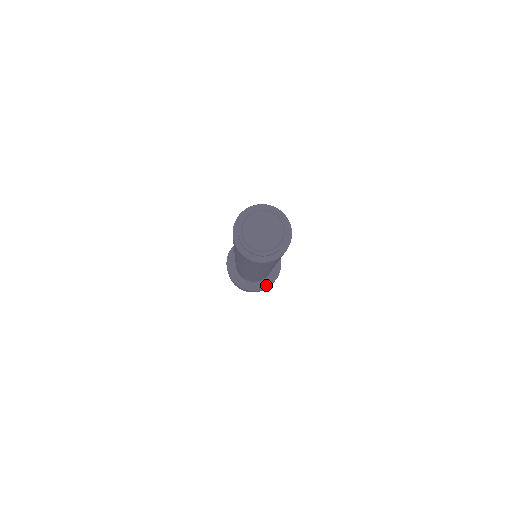
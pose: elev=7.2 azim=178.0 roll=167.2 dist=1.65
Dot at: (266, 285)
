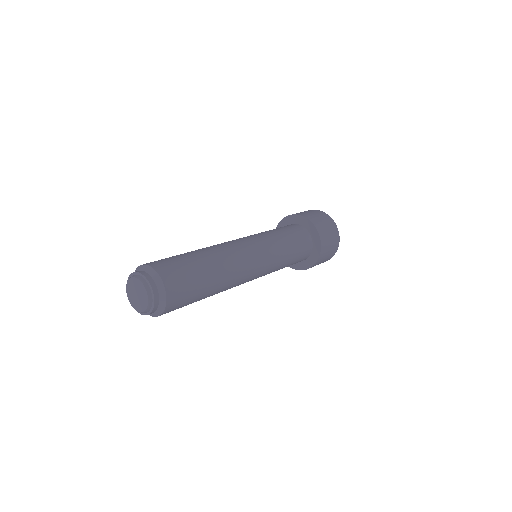
Dot at: (296, 267)
